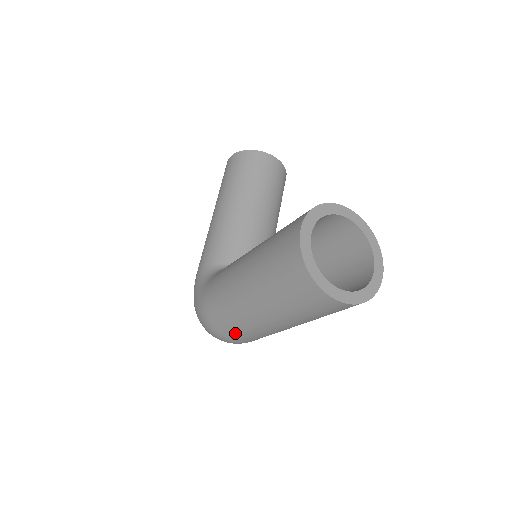
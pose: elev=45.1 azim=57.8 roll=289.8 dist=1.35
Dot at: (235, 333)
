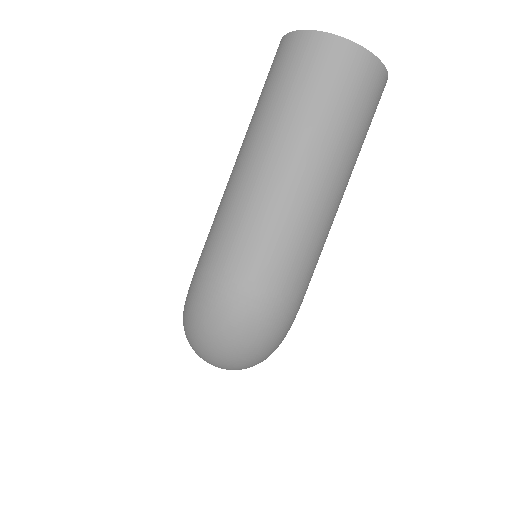
Dot at: (252, 247)
